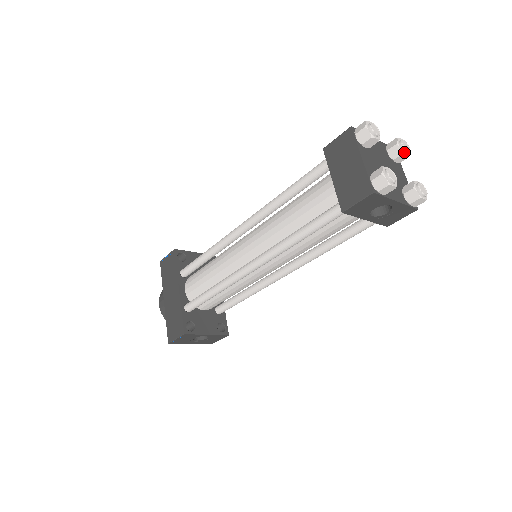
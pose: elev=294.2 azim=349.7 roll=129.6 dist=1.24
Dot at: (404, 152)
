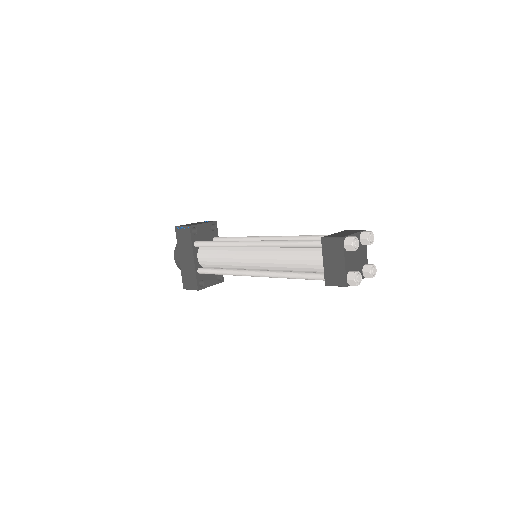
Dot at: (370, 244)
